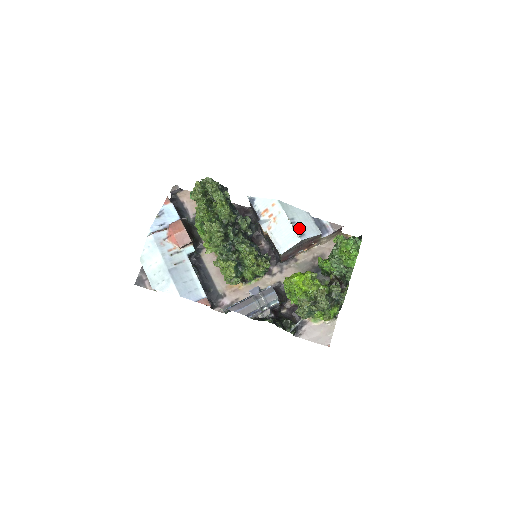
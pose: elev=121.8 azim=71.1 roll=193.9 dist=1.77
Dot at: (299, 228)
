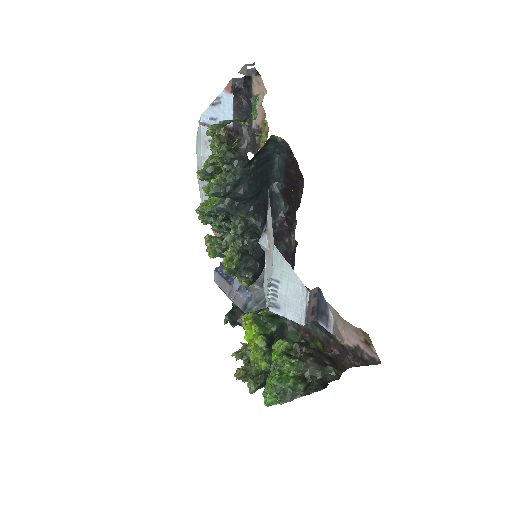
Dot at: (278, 297)
